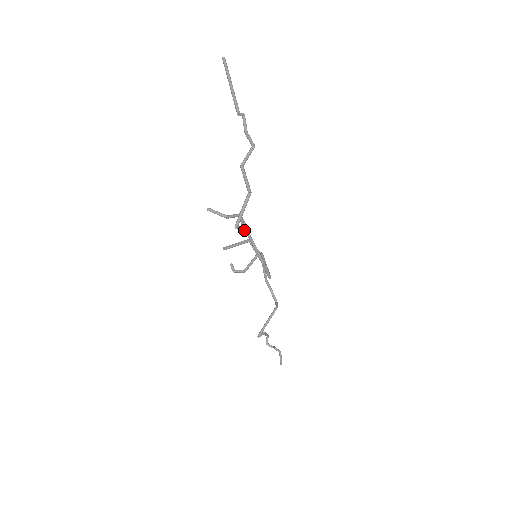
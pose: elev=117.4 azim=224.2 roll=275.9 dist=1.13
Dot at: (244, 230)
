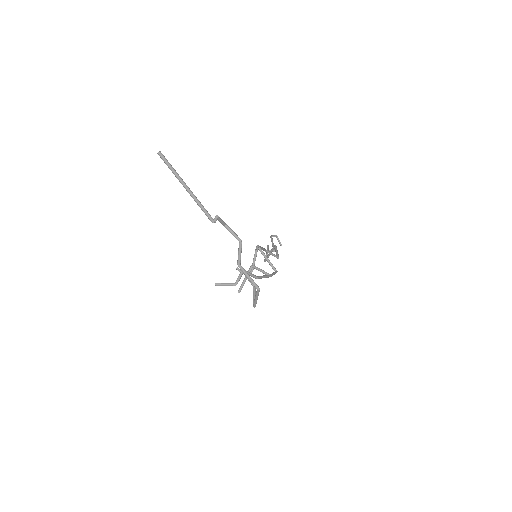
Dot at: (255, 288)
